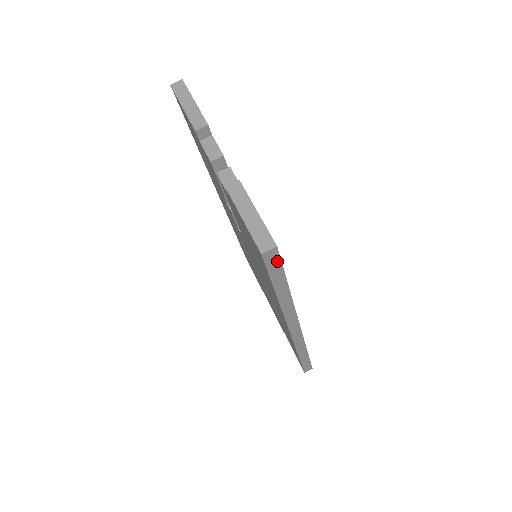
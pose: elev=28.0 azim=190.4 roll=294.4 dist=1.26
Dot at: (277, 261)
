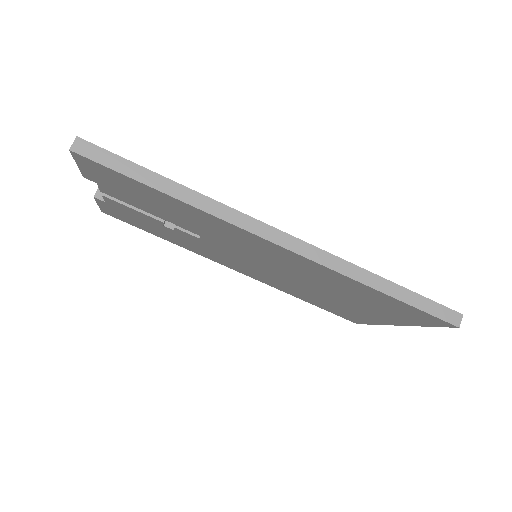
Dot at: (100, 151)
